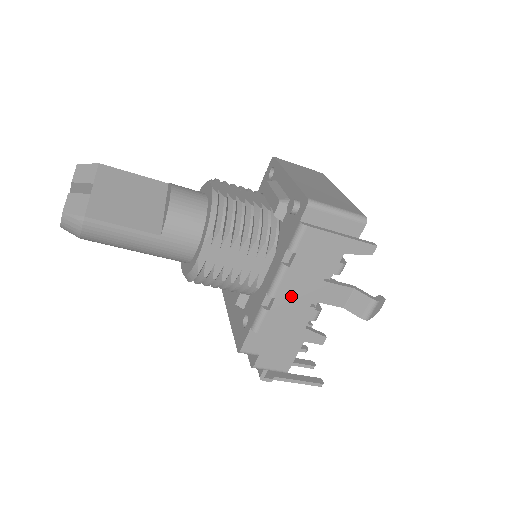
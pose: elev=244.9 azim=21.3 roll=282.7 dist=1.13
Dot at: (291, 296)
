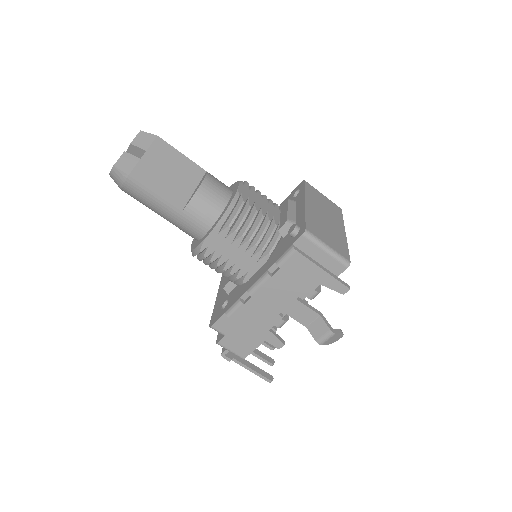
Dot at: (266, 300)
